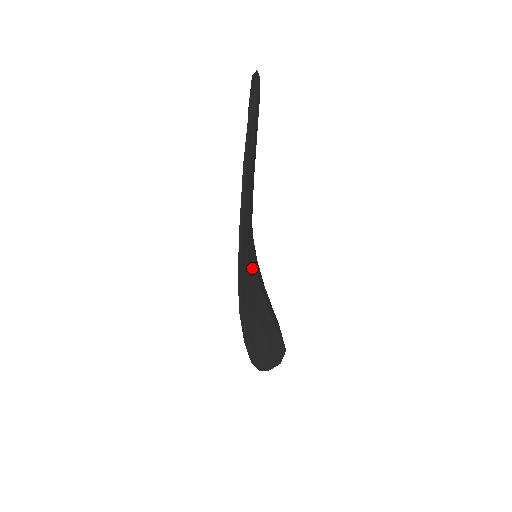
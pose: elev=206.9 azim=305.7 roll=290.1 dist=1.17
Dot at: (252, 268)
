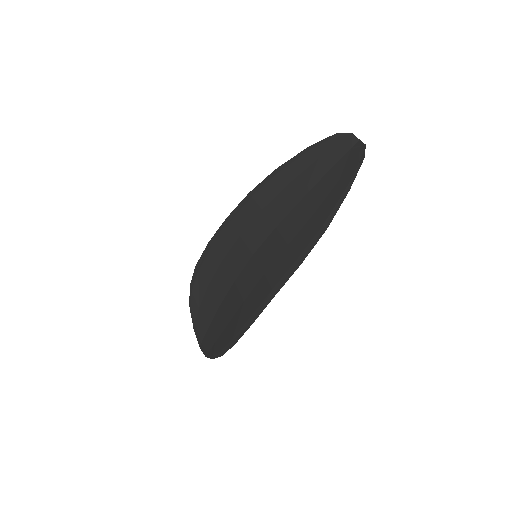
Dot at: (258, 264)
